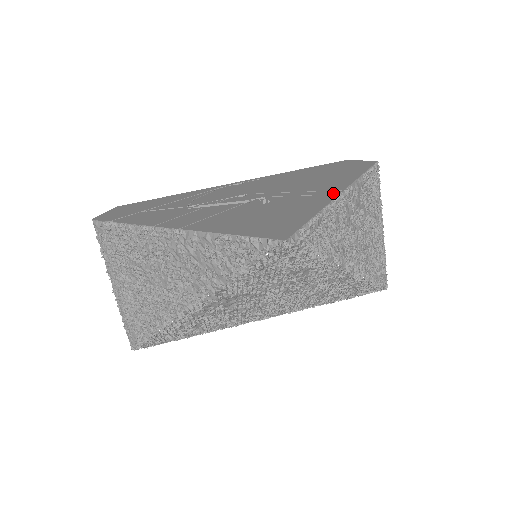
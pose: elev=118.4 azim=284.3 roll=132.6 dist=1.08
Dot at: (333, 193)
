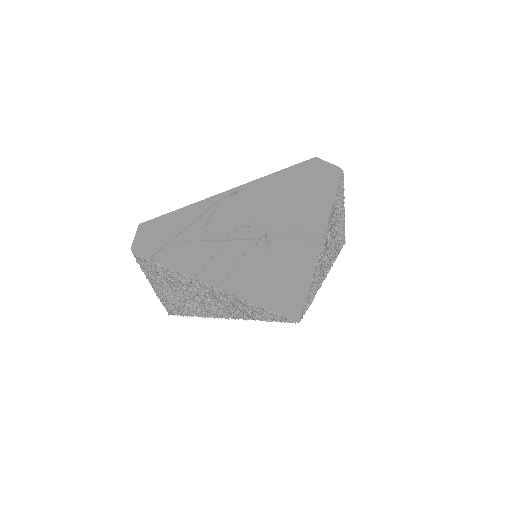
Dot at: (317, 241)
